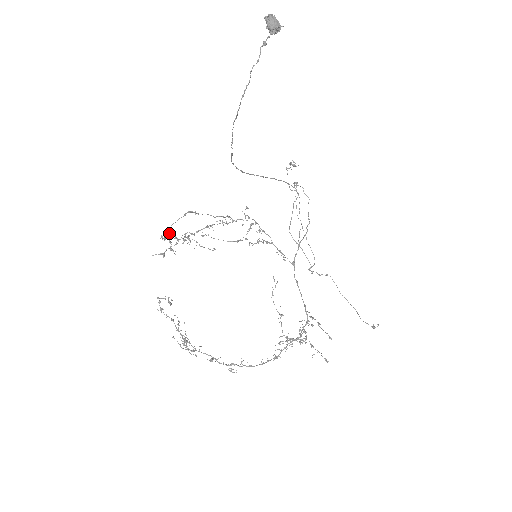
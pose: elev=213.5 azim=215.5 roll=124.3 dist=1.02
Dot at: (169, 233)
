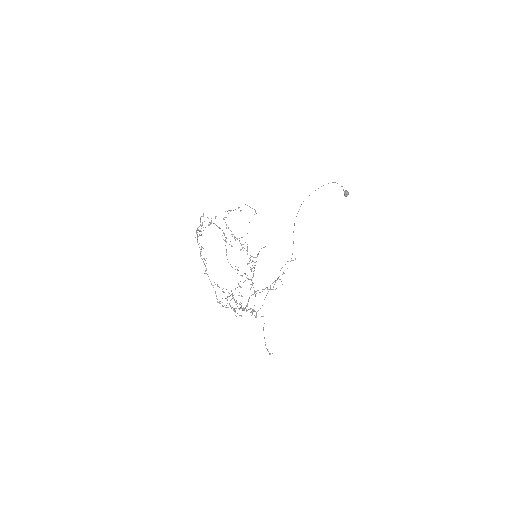
Dot at: occluded
